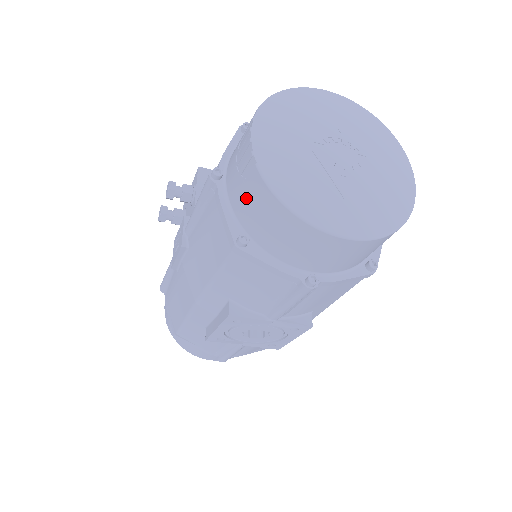
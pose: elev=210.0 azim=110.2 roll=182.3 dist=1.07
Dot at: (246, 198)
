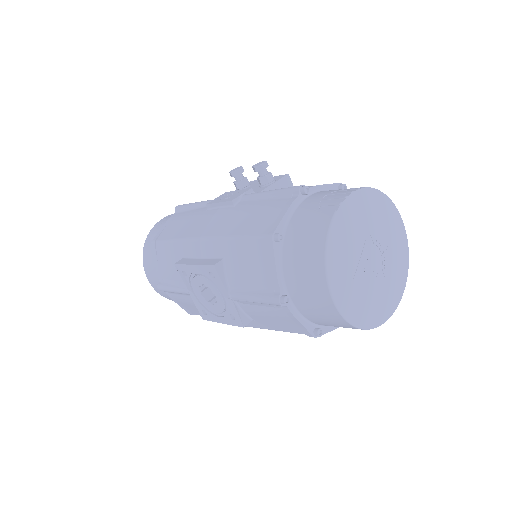
Dot at: (308, 220)
